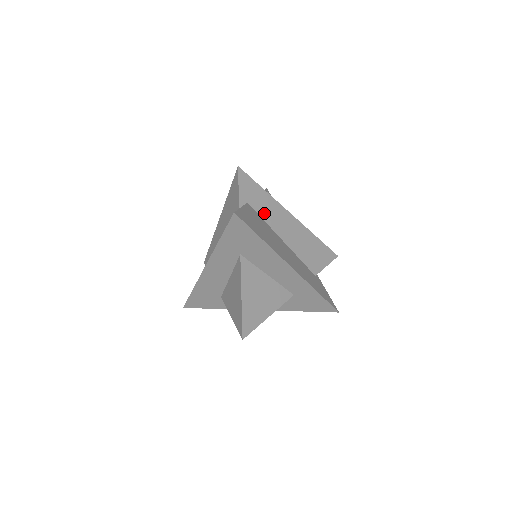
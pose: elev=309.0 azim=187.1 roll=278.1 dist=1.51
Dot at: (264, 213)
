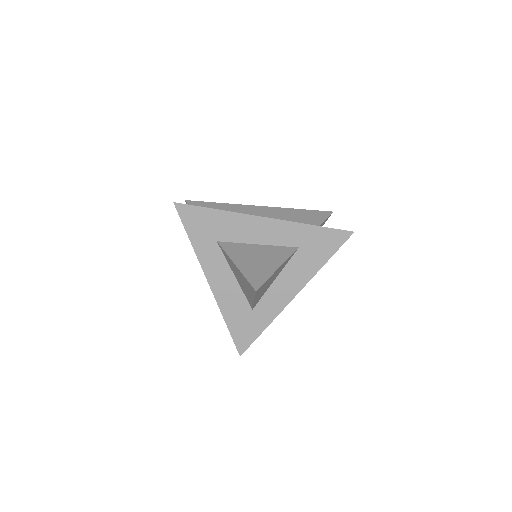
Dot at: occluded
